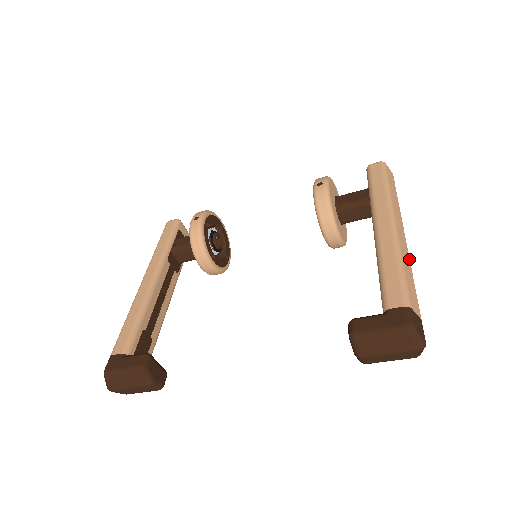
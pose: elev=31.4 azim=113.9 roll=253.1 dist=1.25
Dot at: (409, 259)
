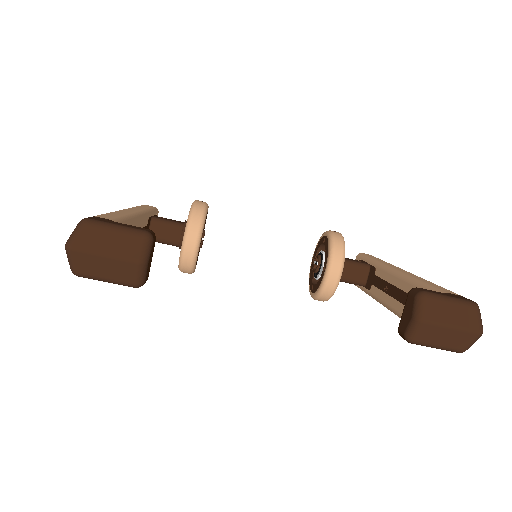
Dot at: occluded
